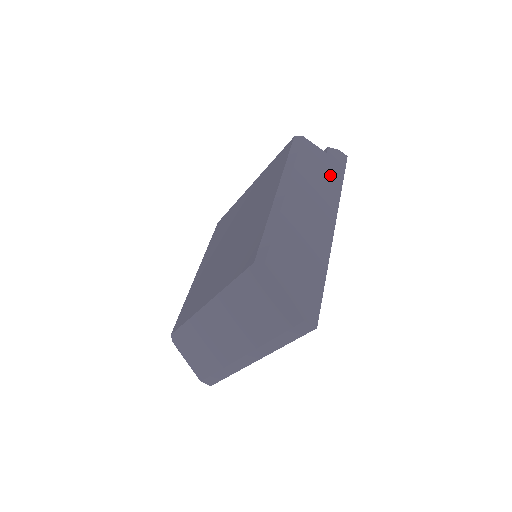
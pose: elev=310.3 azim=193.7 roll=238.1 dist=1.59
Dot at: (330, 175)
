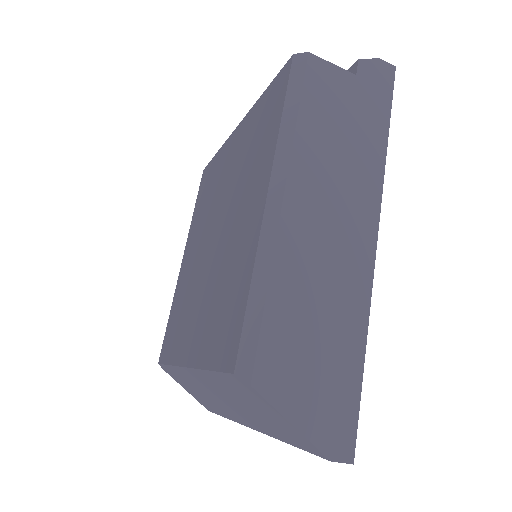
Dot at: (365, 124)
